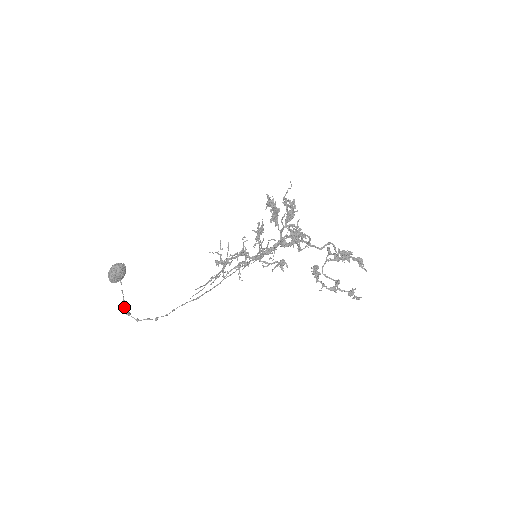
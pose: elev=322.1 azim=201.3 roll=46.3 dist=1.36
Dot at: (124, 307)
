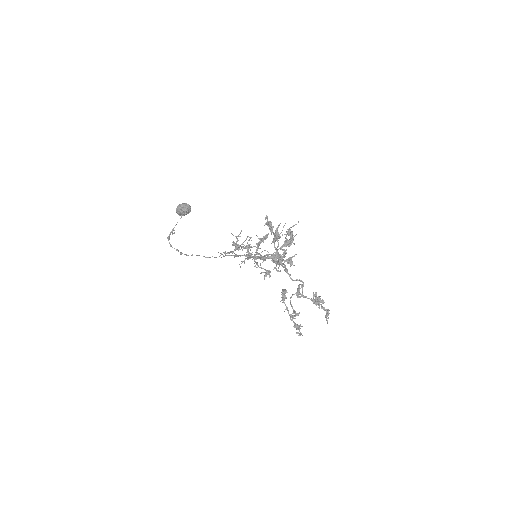
Dot at: (170, 233)
